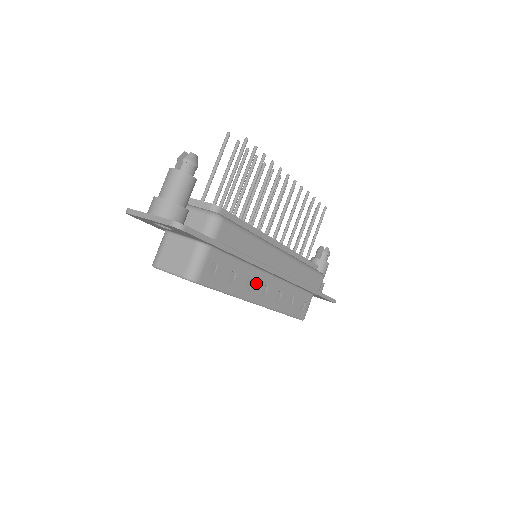
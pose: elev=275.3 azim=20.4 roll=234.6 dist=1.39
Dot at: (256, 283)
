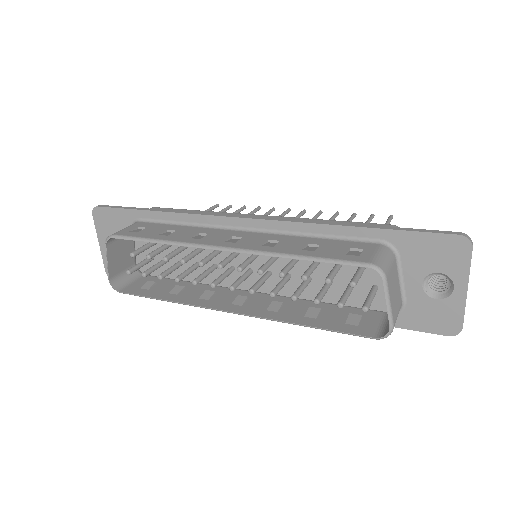
Dot at: (214, 236)
